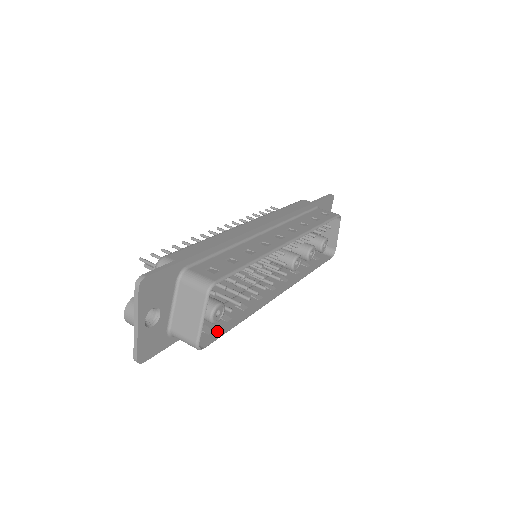
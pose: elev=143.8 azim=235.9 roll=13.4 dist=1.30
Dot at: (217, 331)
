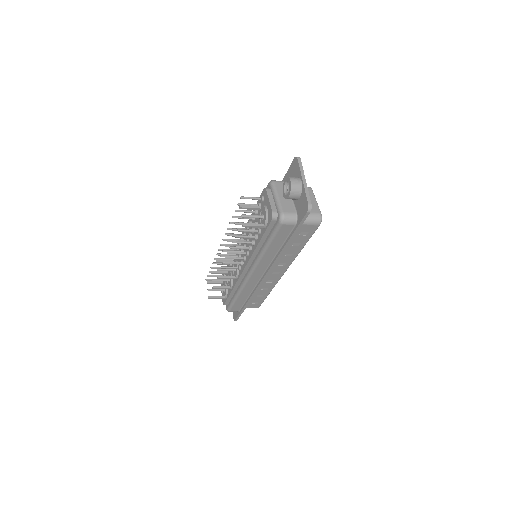
Dot at: (307, 235)
